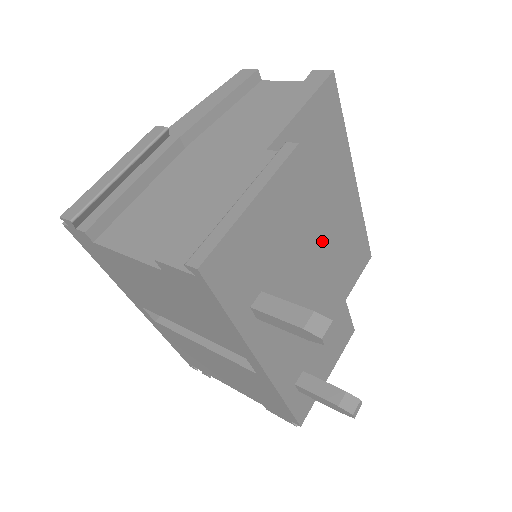
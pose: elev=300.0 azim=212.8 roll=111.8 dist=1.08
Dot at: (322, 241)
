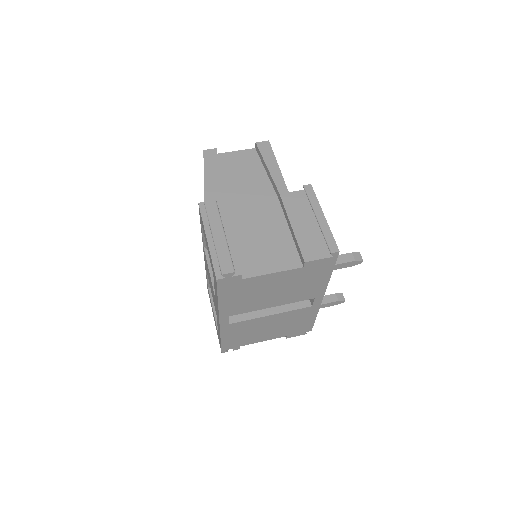
Dot at: occluded
